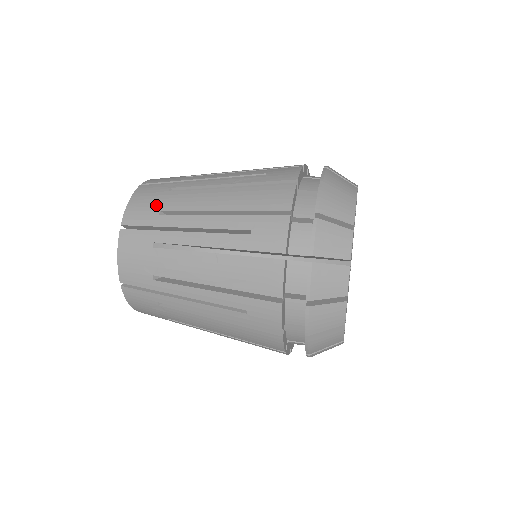
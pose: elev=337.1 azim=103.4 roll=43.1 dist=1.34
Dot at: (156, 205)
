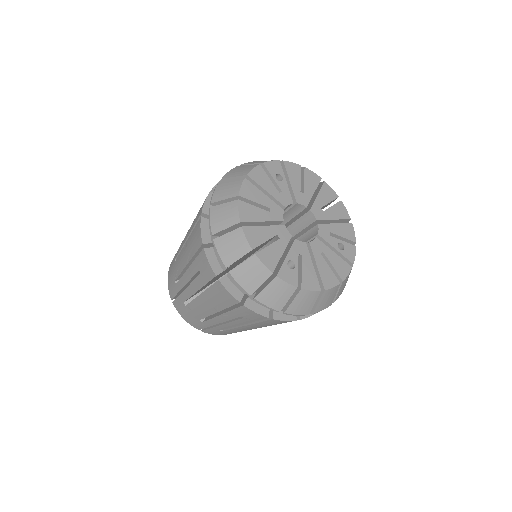
Dot at: occluded
